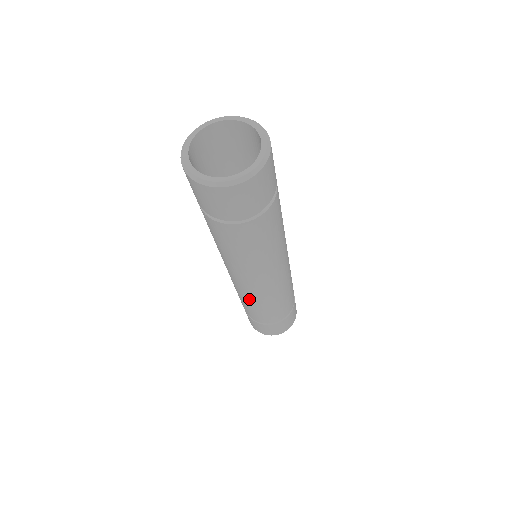
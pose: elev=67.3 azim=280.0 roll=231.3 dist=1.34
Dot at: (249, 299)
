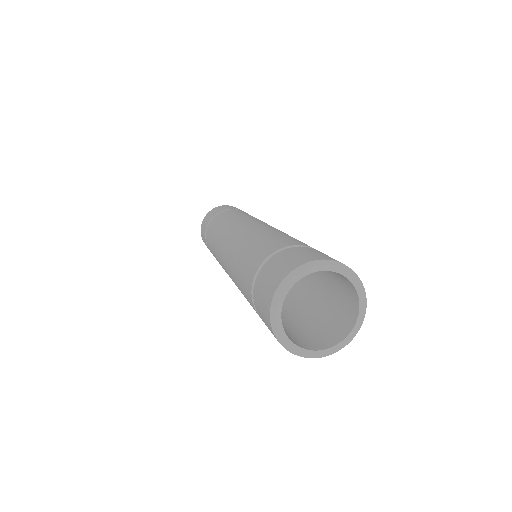
Dot at: occluded
